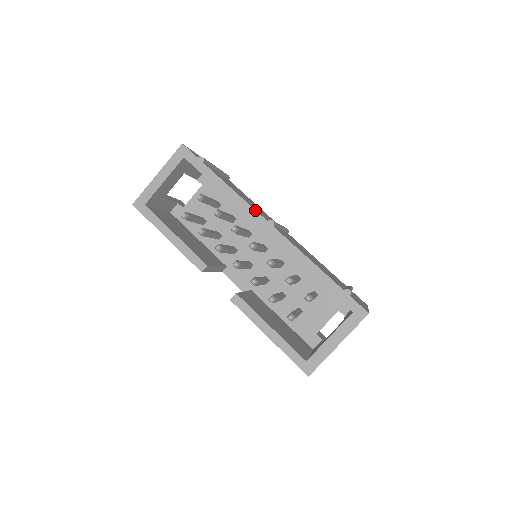
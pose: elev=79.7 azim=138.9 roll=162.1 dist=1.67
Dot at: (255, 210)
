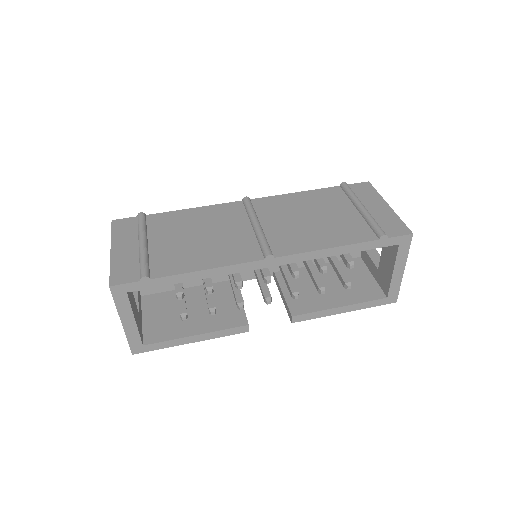
Dot at: (244, 263)
